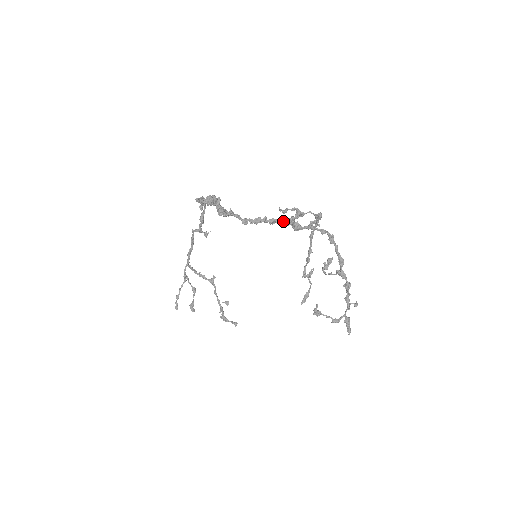
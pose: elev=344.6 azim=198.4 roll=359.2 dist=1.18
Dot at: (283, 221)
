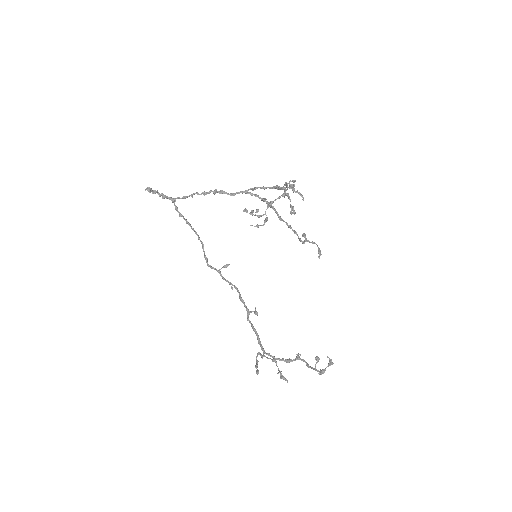
Dot at: (213, 191)
